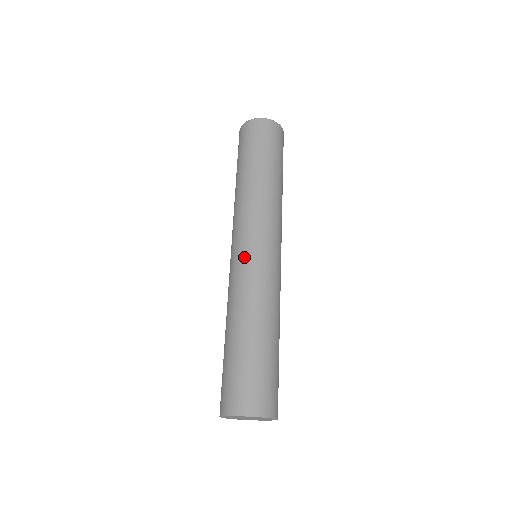
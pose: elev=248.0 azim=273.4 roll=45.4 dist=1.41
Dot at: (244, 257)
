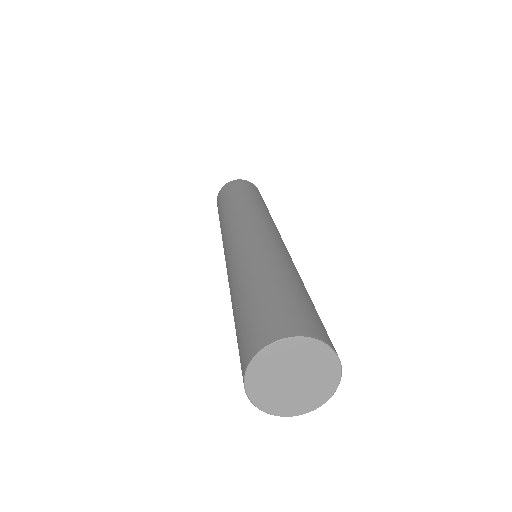
Dot at: (241, 237)
